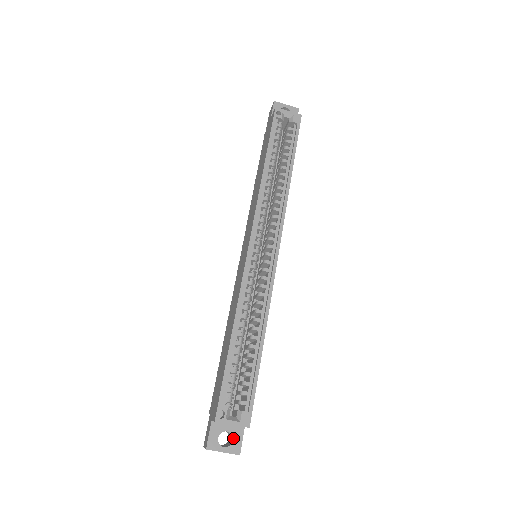
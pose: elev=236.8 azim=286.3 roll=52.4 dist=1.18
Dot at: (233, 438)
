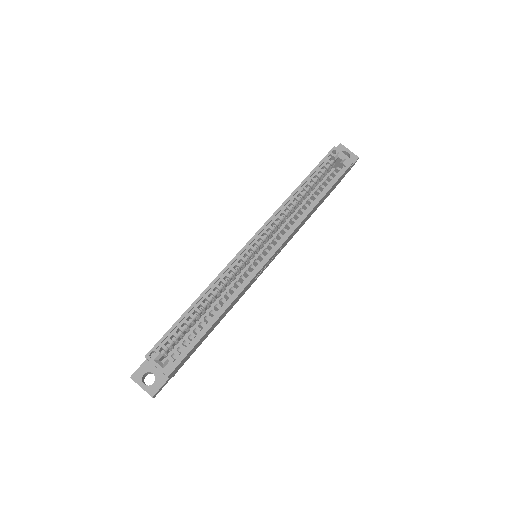
Dot at: (155, 381)
